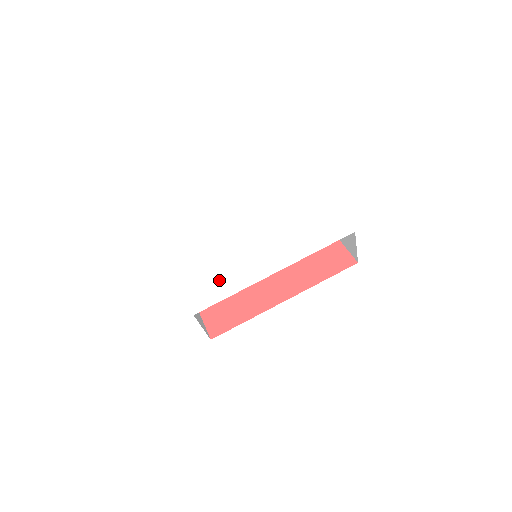
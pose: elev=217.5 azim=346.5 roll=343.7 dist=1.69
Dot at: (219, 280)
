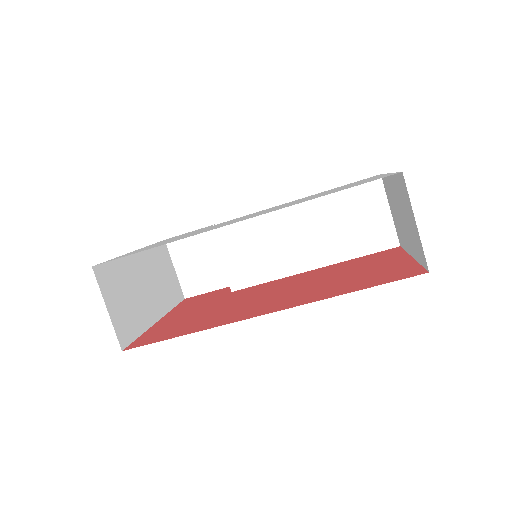
Dot at: occluded
